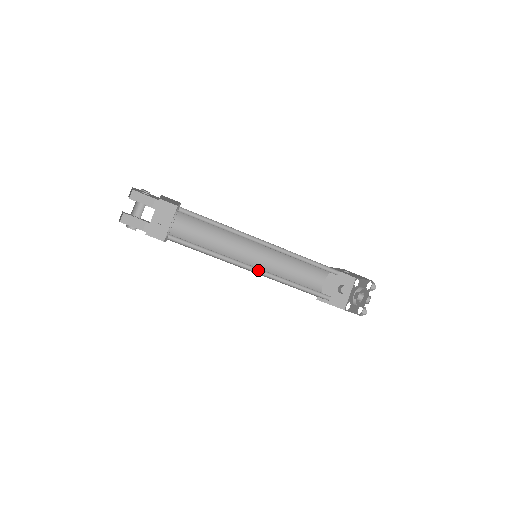
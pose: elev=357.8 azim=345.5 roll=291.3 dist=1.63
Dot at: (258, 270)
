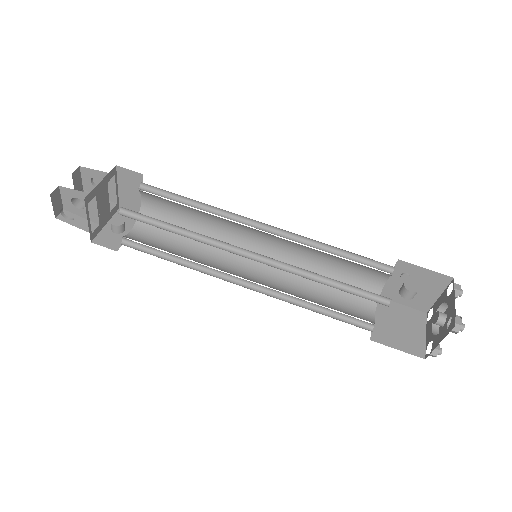
Dot at: (259, 260)
